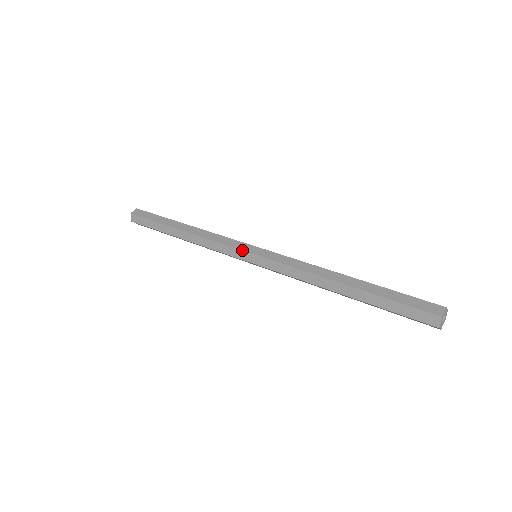
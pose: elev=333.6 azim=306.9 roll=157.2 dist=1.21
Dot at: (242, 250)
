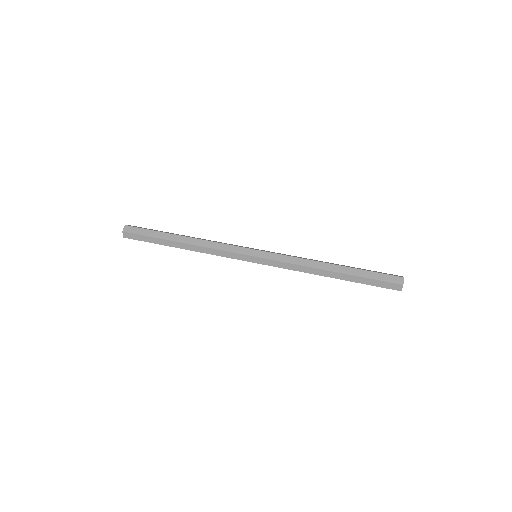
Dot at: occluded
